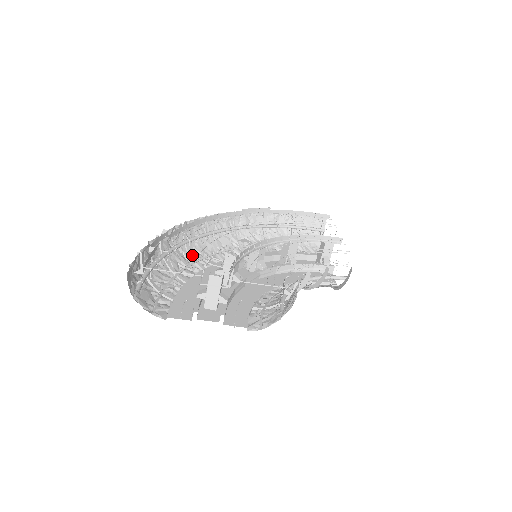
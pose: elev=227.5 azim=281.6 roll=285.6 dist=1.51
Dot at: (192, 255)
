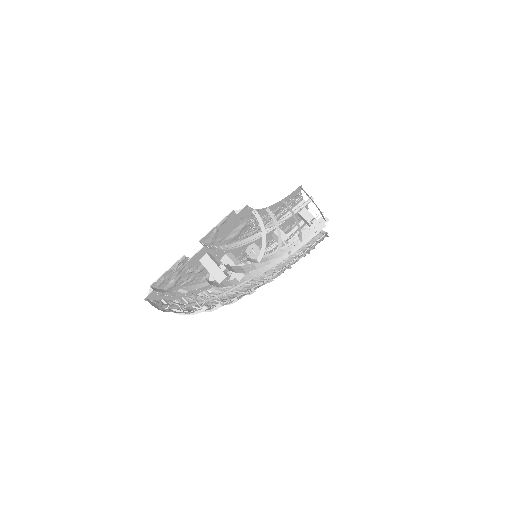
Dot at: (225, 301)
